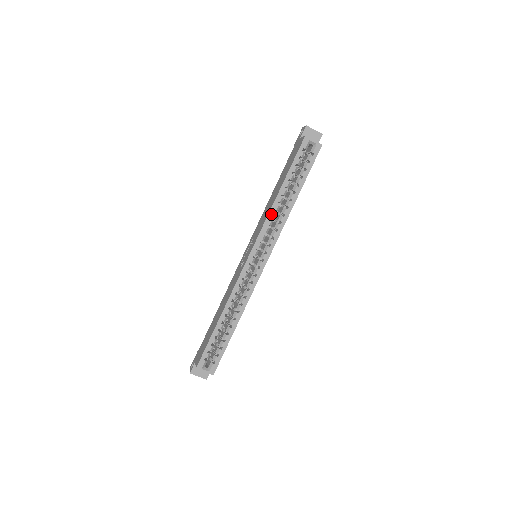
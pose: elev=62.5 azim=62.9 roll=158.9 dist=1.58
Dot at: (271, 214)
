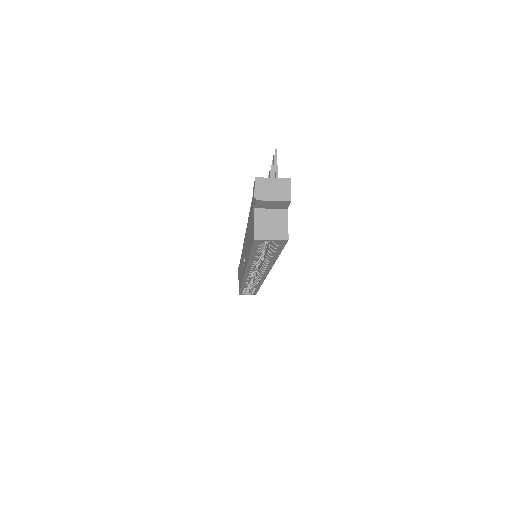
Dot at: (250, 267)
